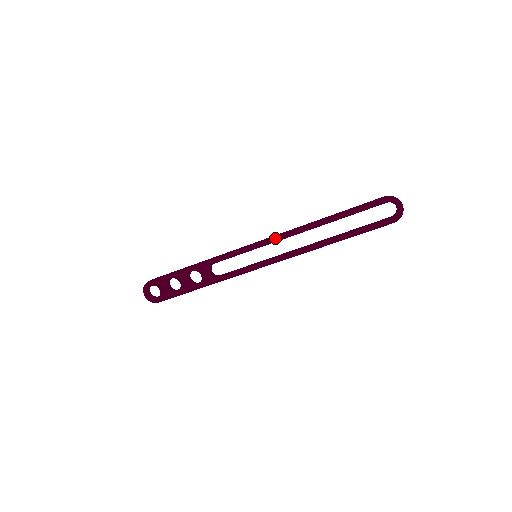
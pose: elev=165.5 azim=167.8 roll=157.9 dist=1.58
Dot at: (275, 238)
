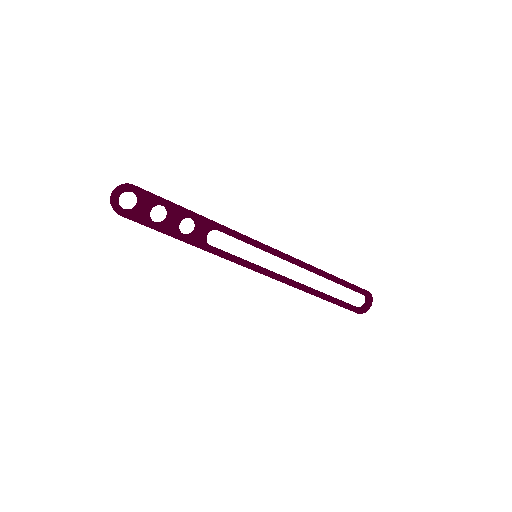
Dot at: (285, 256)
